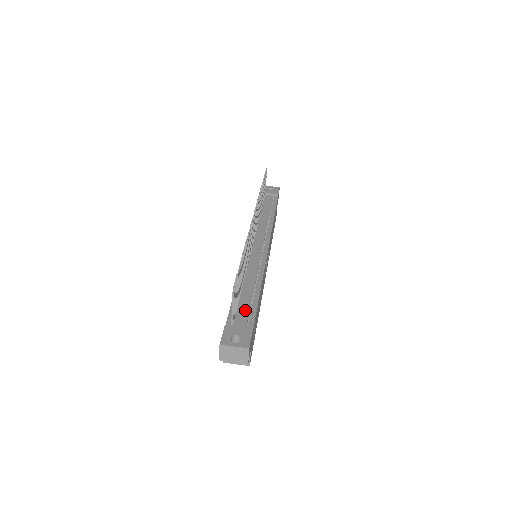
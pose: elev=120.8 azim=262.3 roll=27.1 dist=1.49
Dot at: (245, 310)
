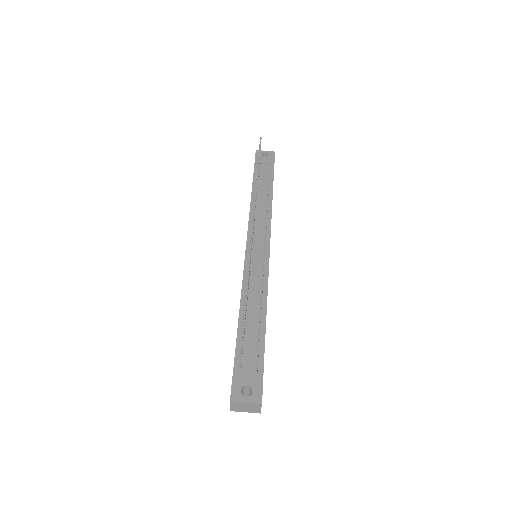
Dot at: (252, 346)
